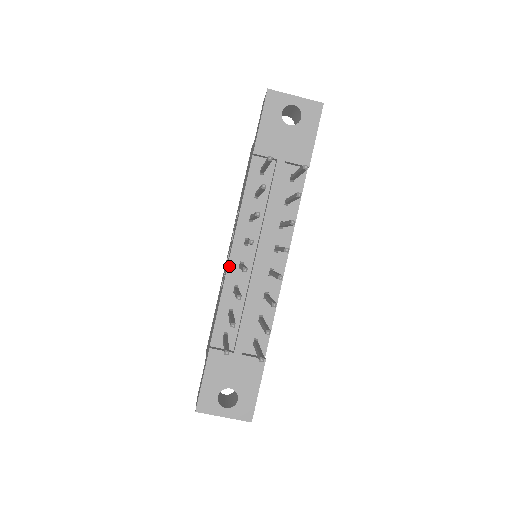
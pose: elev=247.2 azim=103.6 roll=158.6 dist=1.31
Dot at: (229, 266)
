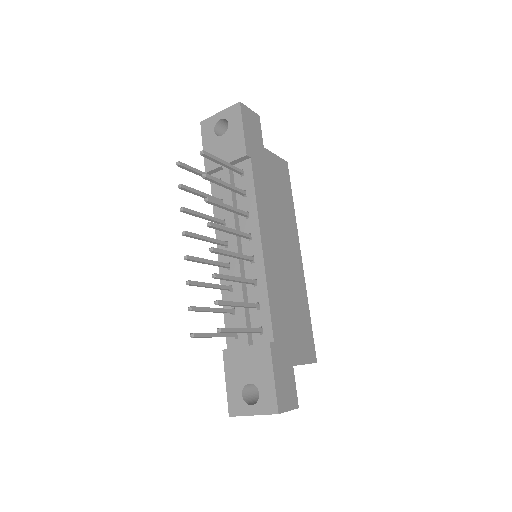
Dot at: (220, 271)
